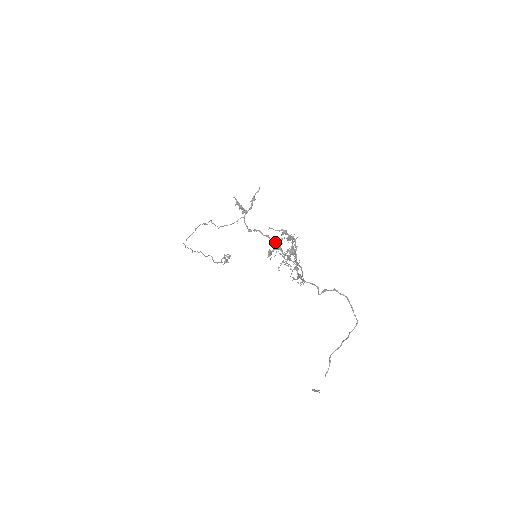
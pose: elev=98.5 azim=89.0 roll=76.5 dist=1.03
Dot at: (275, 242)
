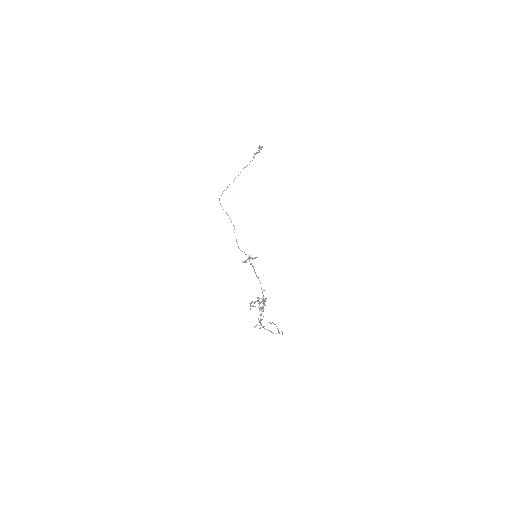
Dot at: occluded
